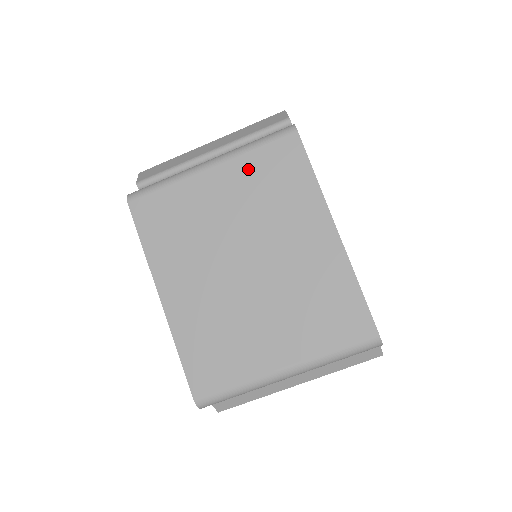
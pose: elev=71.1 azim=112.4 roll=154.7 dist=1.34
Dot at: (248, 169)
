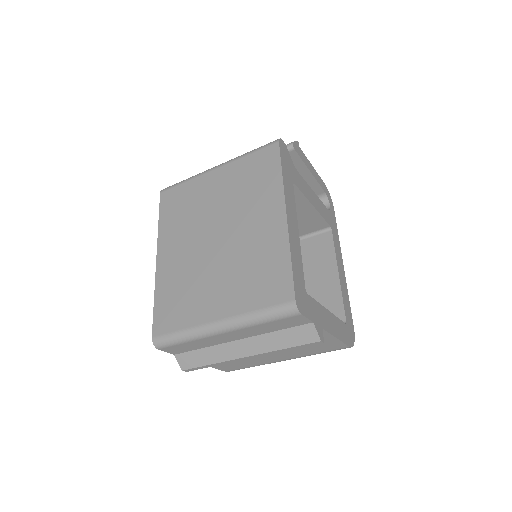
Dot at: (239, 169)
